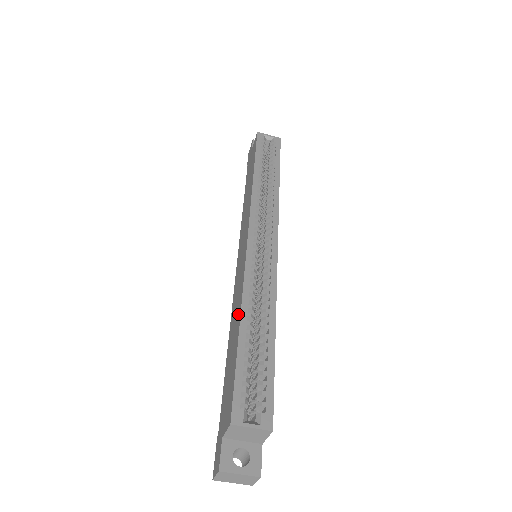
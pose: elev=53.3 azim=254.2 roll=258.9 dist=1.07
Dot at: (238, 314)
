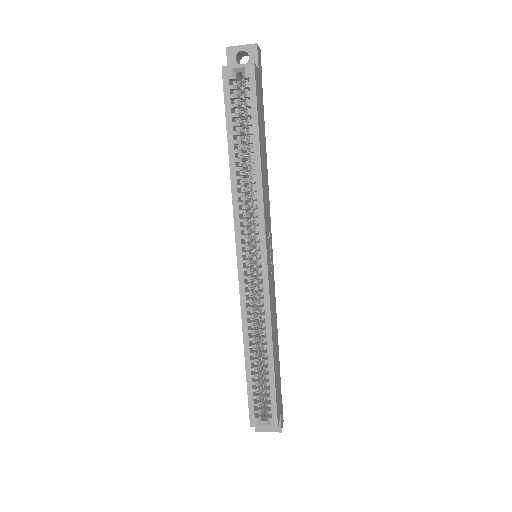
Dot at: occluded
